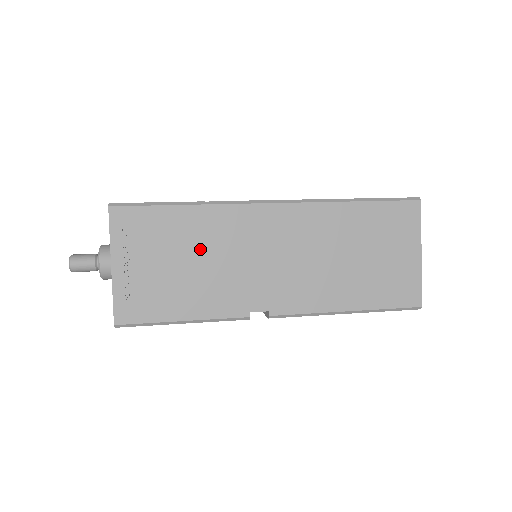
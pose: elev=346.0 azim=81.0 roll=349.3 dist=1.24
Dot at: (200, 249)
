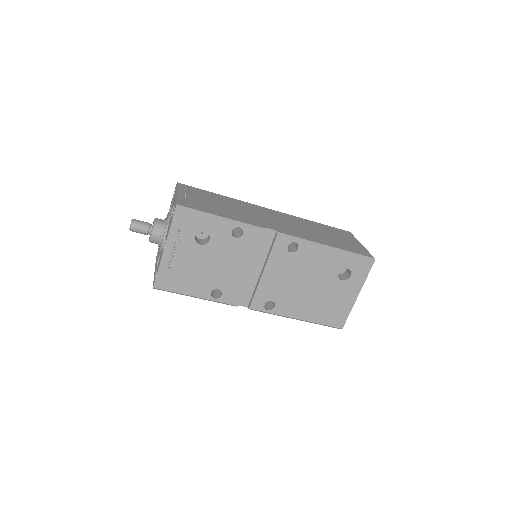
Dot at: (230, 205)
